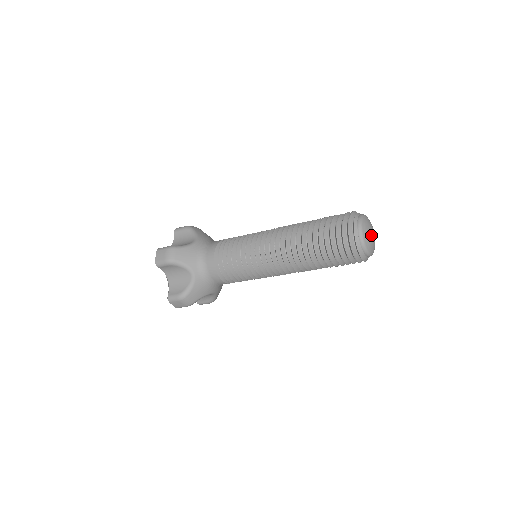
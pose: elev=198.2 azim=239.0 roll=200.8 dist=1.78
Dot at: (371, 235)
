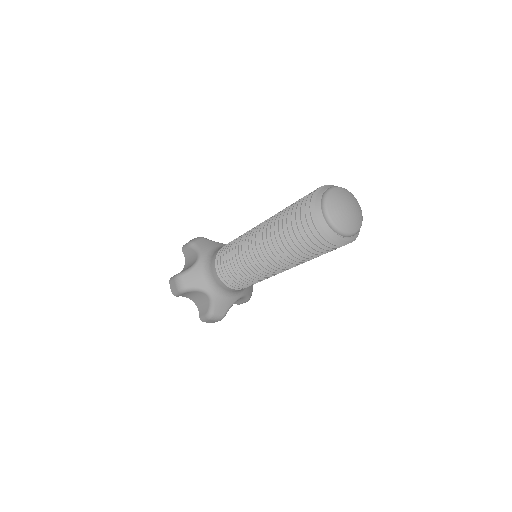
Dot at: (343, 203)
